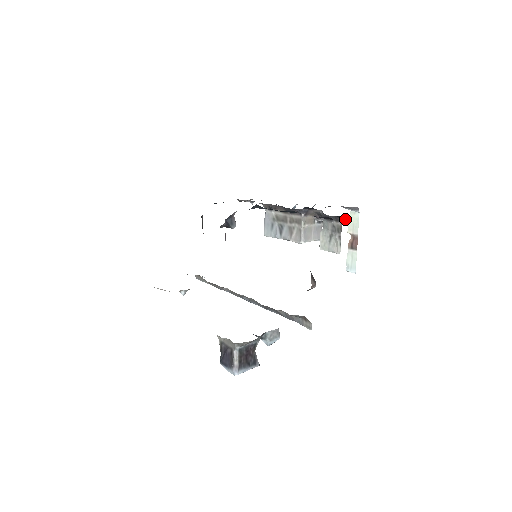
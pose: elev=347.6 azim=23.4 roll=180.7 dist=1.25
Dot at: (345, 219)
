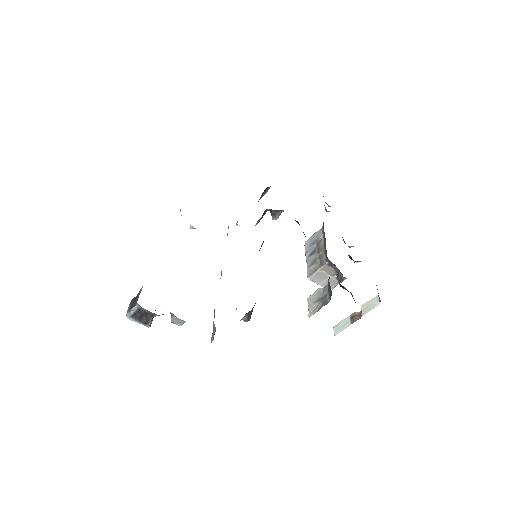
Dot at: occluded
